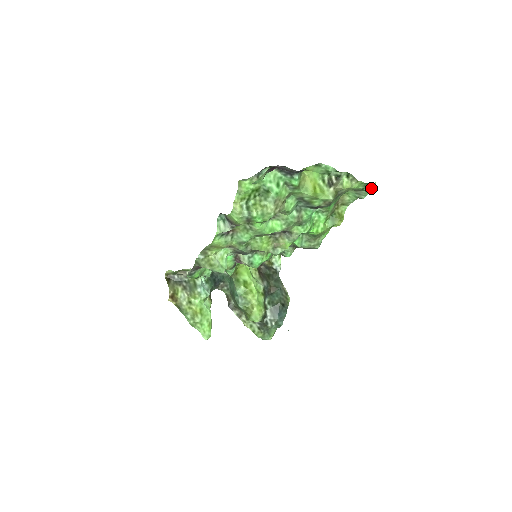
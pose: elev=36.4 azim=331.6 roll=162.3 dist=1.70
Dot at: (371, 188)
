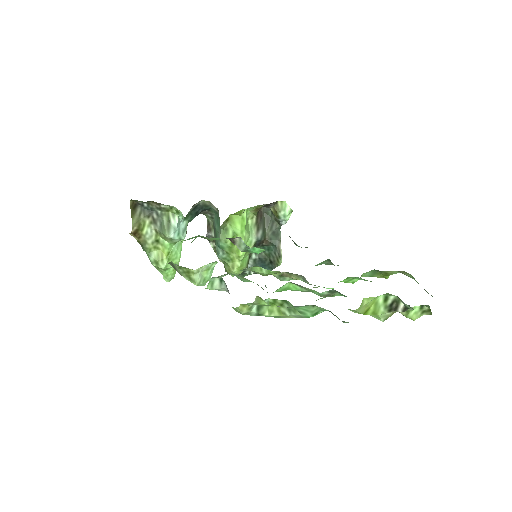
Dot at: occluded
